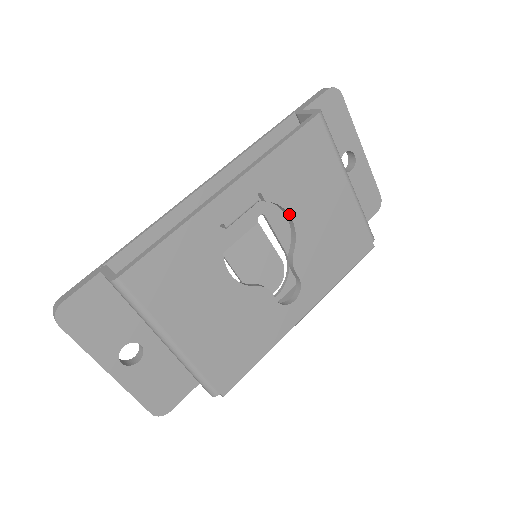
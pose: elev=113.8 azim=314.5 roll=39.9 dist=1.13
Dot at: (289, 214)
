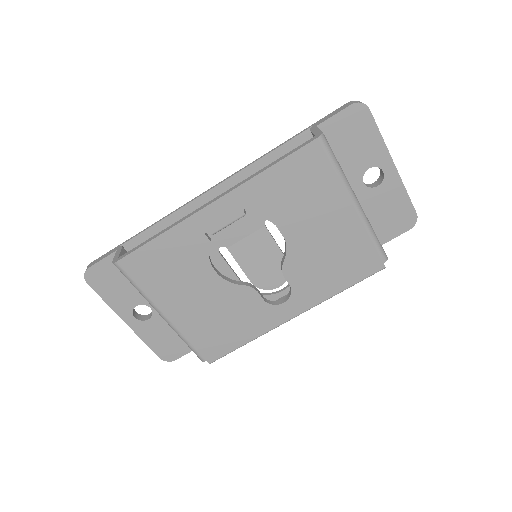
Dot at: (279, 228)
